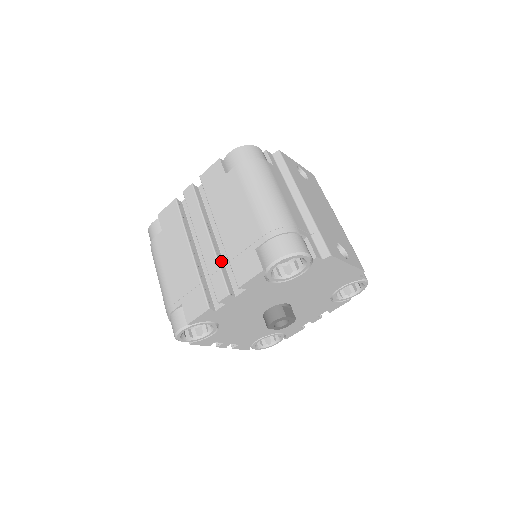
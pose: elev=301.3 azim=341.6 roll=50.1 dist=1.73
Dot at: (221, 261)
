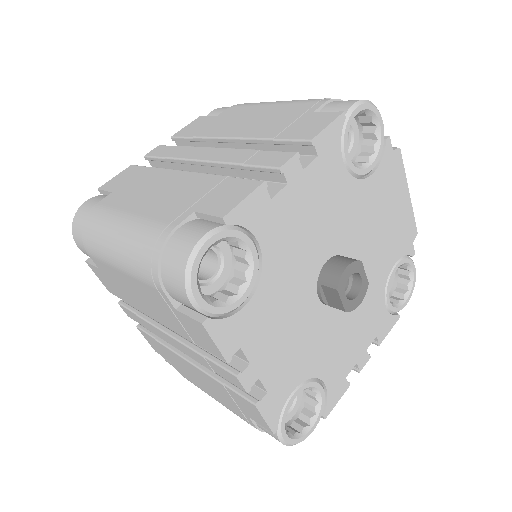
Dot at: occluded
